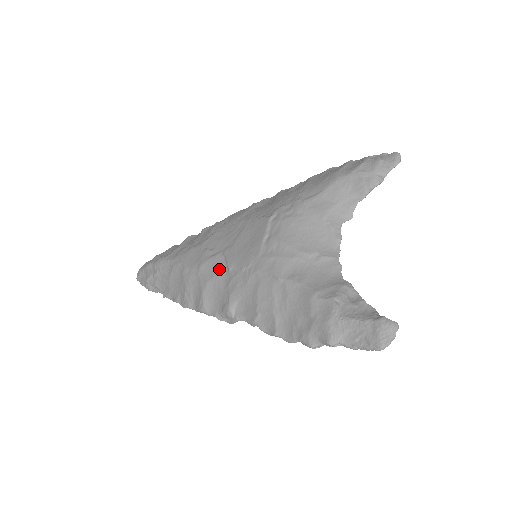
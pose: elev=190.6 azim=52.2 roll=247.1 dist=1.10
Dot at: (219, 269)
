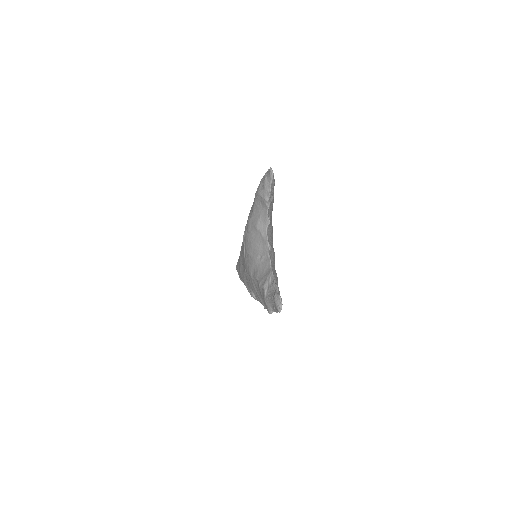
Dot at: (243, 273)
